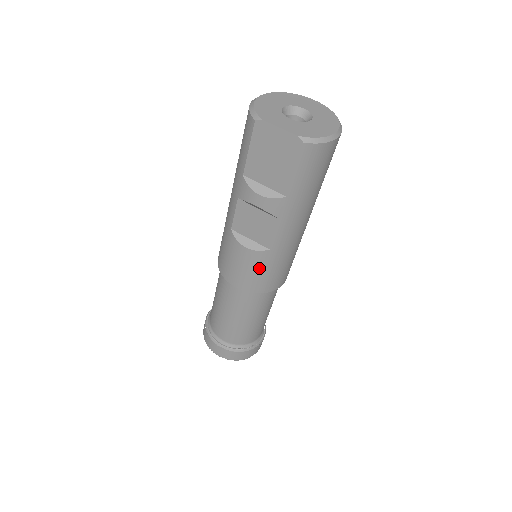
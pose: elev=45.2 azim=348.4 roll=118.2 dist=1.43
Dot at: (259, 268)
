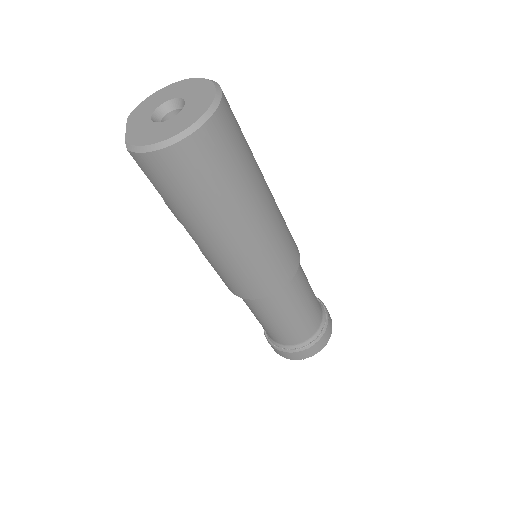
Dot at: (214, 268)
